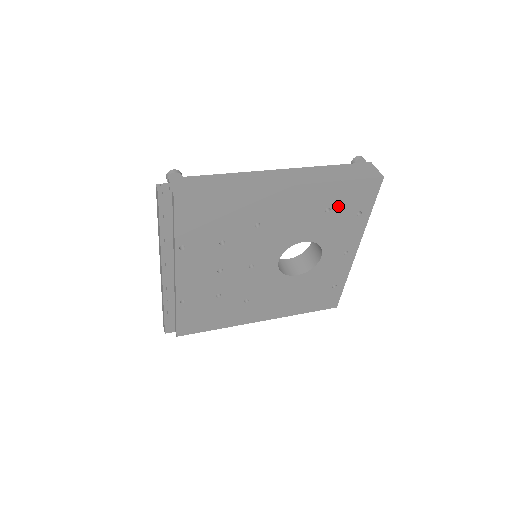
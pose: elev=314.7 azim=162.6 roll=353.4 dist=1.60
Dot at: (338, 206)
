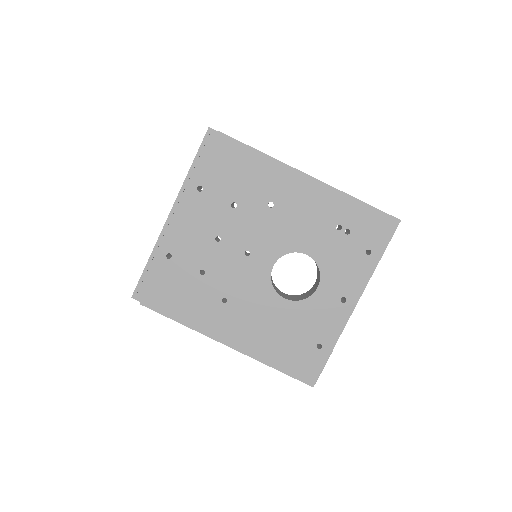
Dot at: (350, 229)
